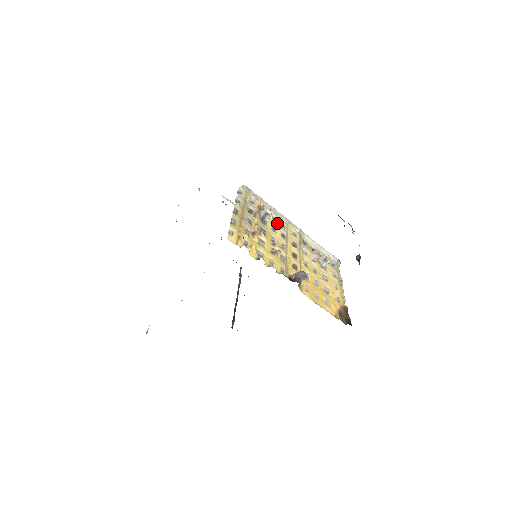
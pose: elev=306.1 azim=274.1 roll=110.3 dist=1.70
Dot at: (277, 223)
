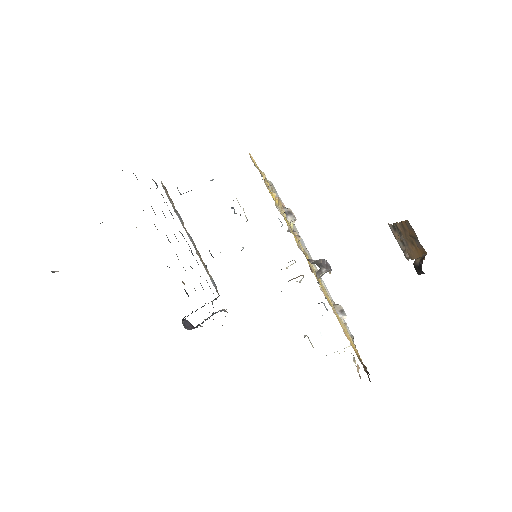
Dot at: occluded
